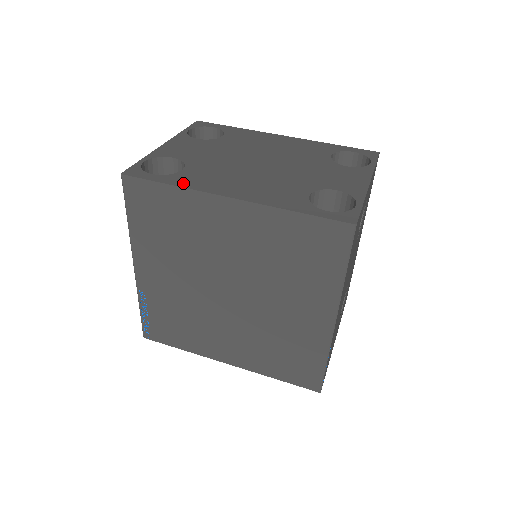
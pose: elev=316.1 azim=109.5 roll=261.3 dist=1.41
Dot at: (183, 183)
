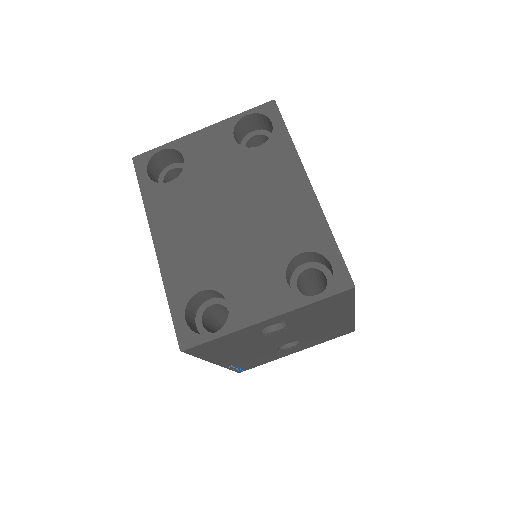
Dot at: (150, 202)
